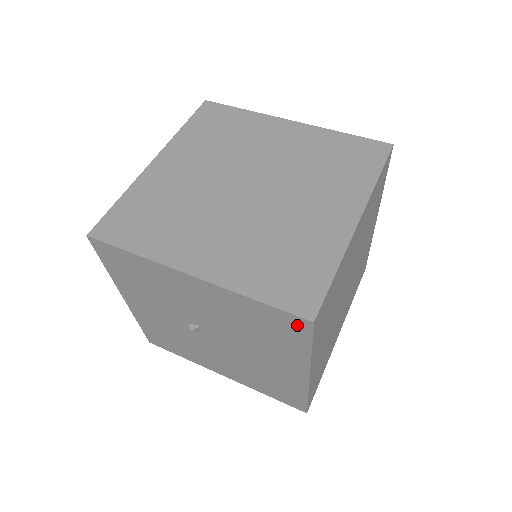
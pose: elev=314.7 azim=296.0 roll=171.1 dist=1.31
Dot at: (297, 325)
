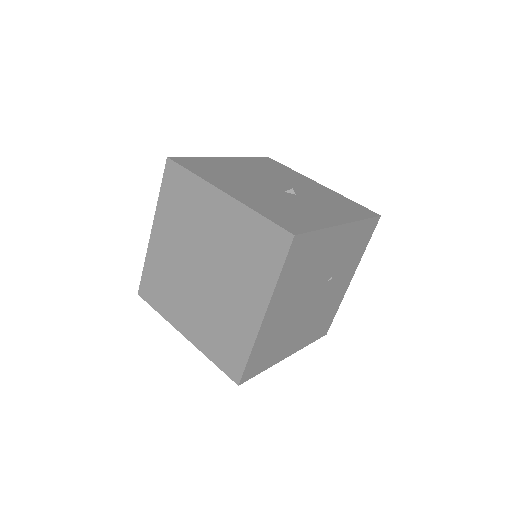
Dot at: occluded
